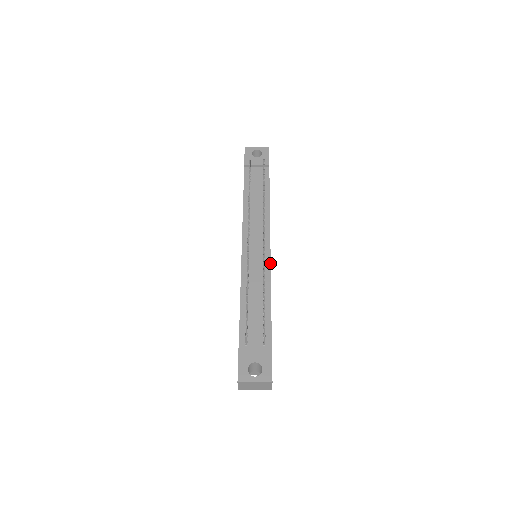
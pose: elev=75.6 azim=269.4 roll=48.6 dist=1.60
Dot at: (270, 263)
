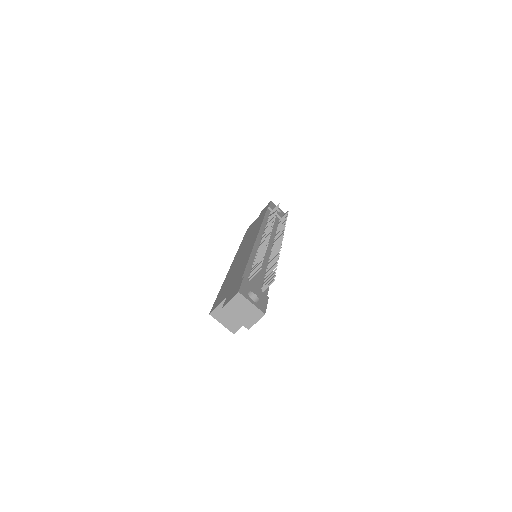
Dot at: occluded
